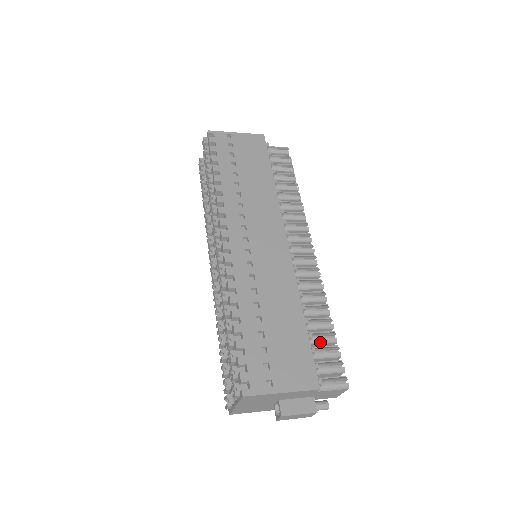
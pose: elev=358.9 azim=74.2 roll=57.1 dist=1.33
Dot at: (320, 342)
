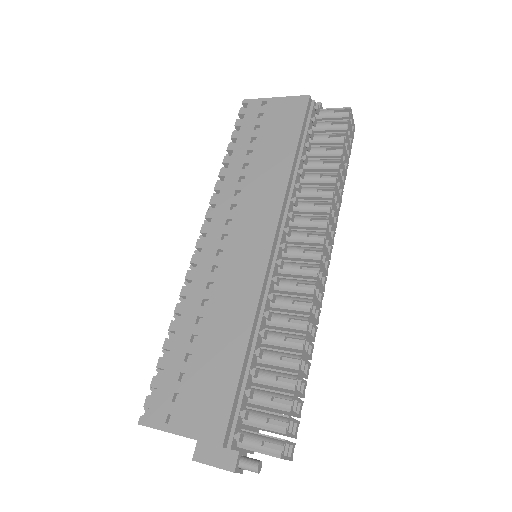
Dot at: (271, 384)
